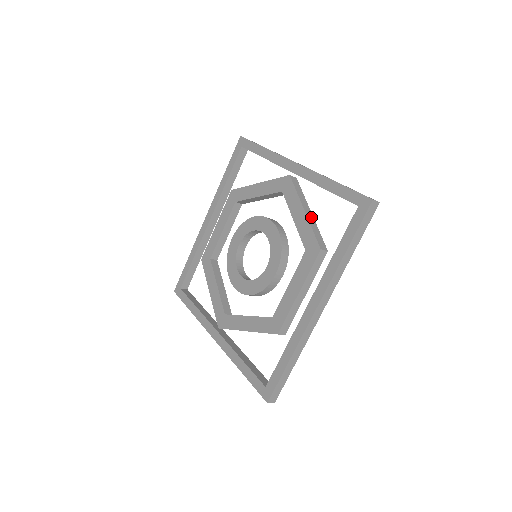
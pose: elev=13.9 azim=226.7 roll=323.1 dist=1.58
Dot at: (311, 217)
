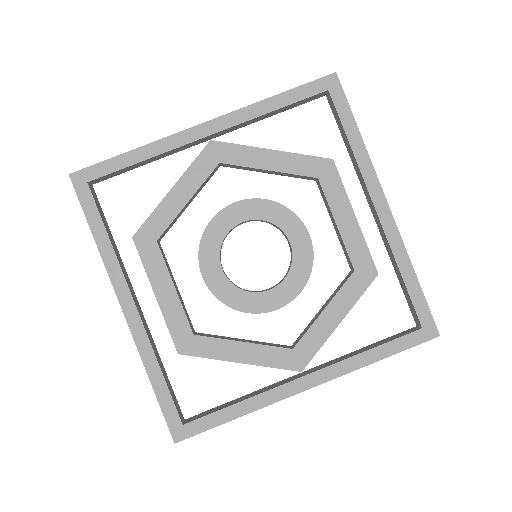
Dot at: occluded
